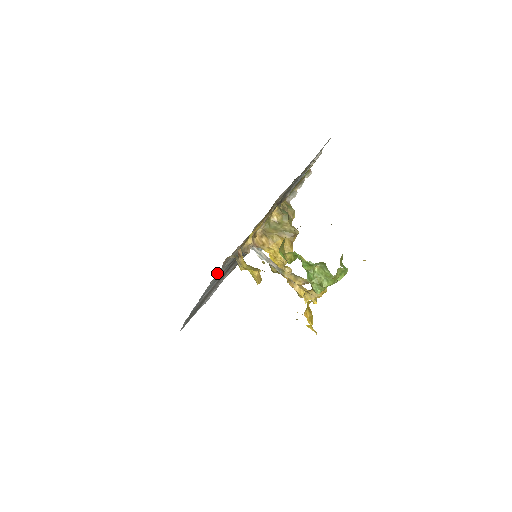
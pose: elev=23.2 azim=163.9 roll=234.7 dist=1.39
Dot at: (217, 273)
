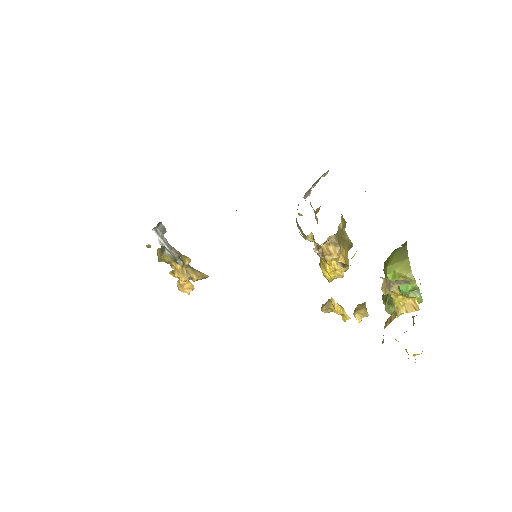
Dot at: occluded
